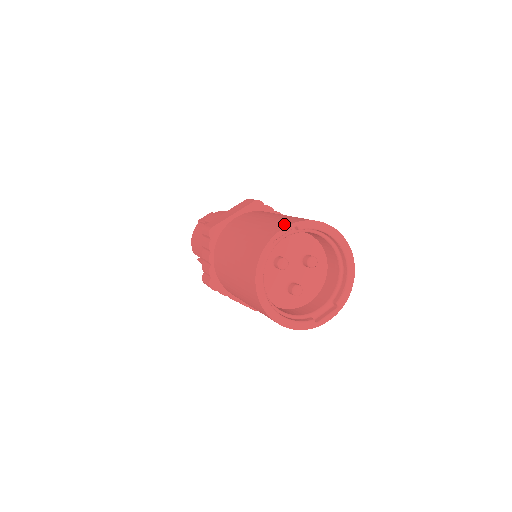
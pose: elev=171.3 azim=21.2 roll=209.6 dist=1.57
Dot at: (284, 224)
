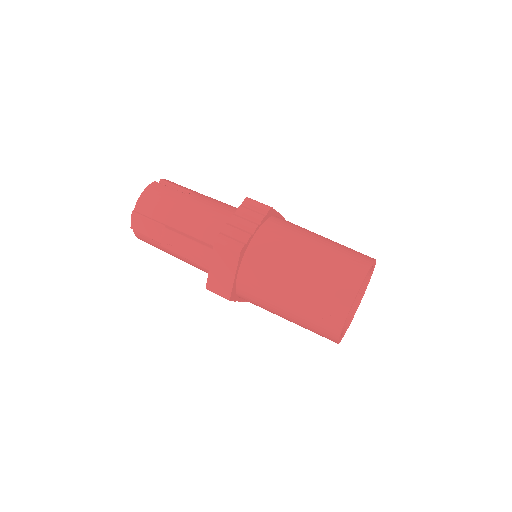
Dot at: (338, 316)
